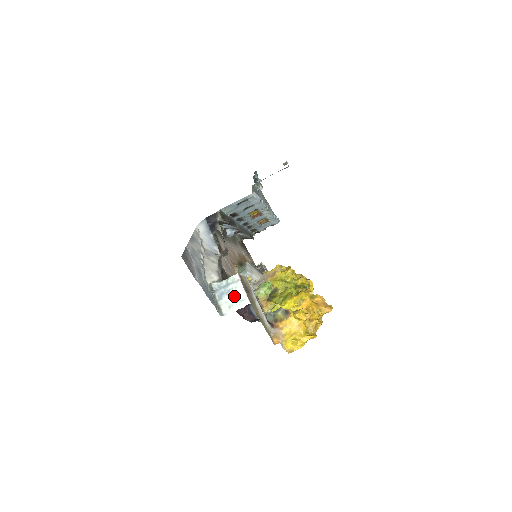
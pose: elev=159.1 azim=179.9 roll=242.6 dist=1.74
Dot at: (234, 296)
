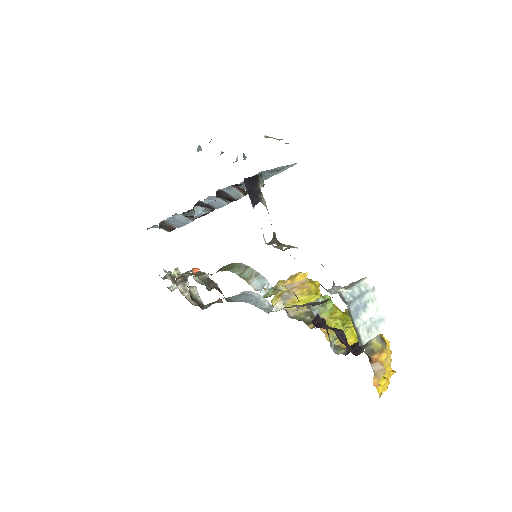
Dot at: (372, 313)
